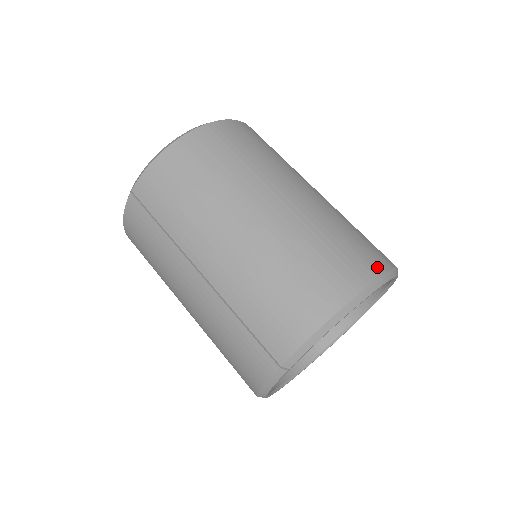
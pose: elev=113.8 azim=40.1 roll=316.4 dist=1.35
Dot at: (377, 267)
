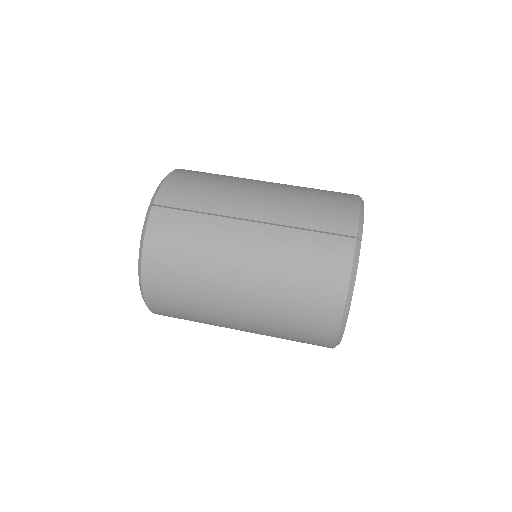
Dot at: occluded
